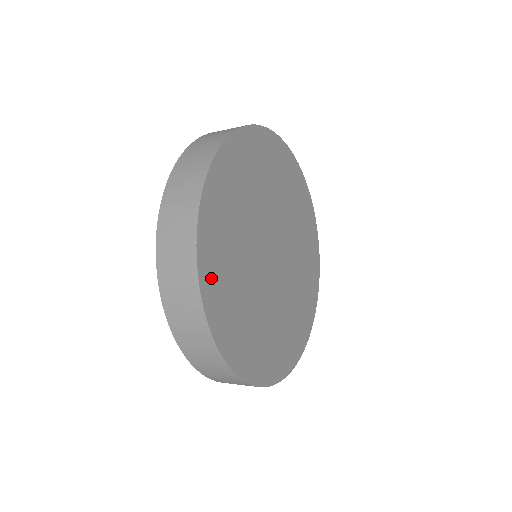
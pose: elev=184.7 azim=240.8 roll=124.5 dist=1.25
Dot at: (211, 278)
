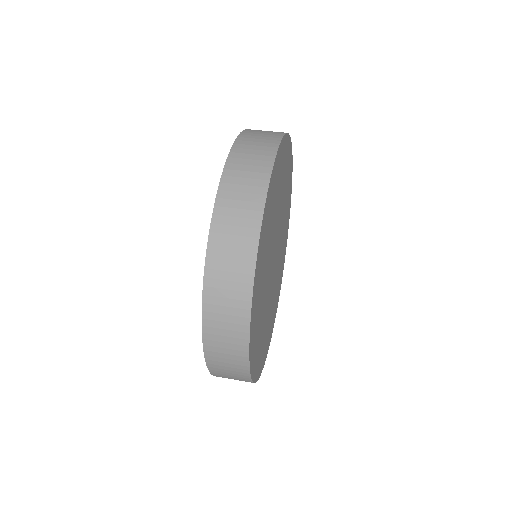
Dot at: (253, 346)
